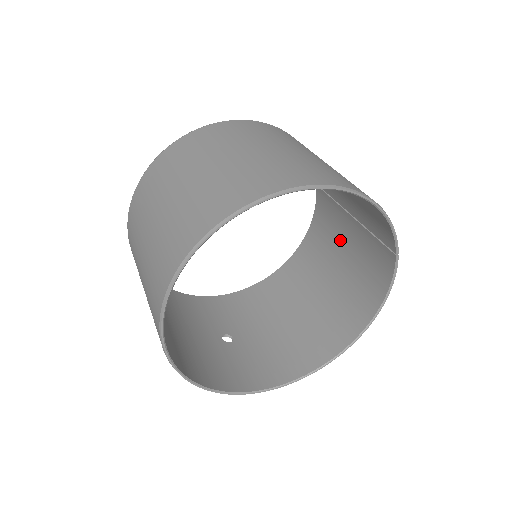
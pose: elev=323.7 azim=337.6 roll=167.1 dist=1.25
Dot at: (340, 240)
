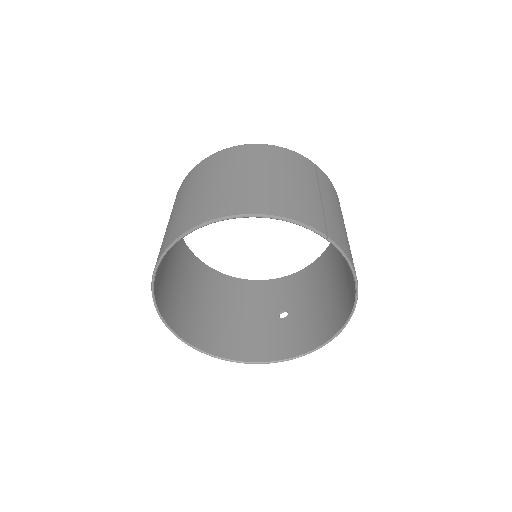
Dot at: occluded
